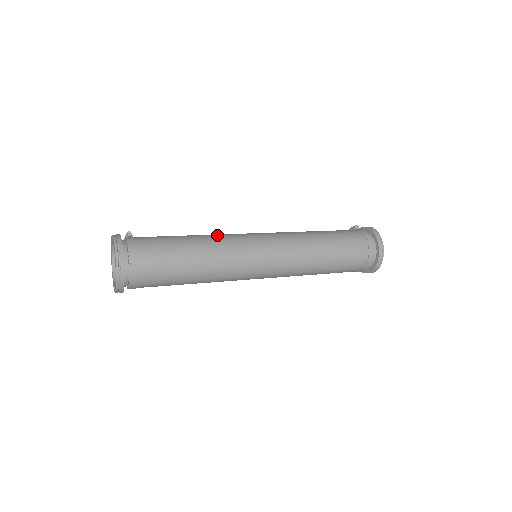
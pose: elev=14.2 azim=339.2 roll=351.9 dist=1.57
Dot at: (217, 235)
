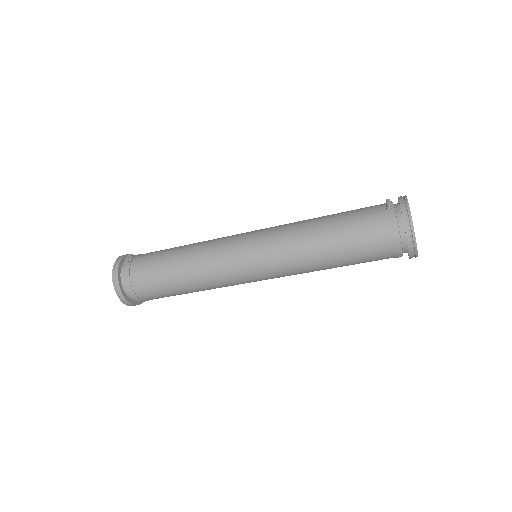
Dot at: (203, 257)
